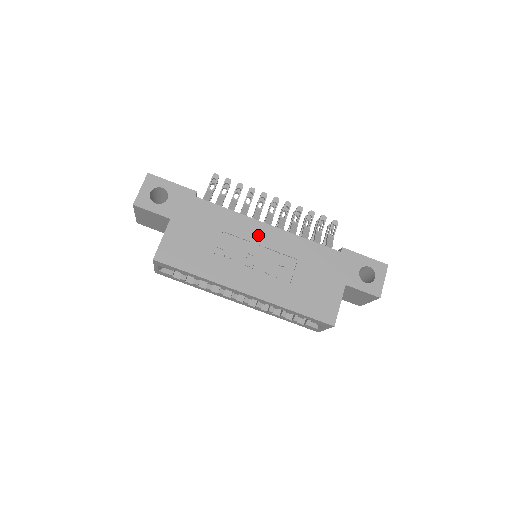
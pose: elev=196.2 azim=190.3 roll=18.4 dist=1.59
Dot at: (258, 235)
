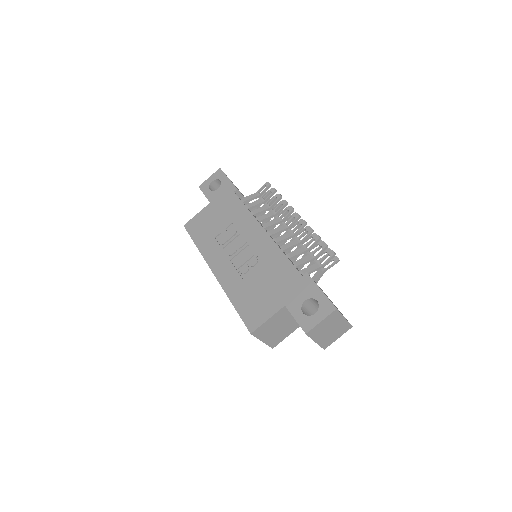
Dot at: (252, 235)
